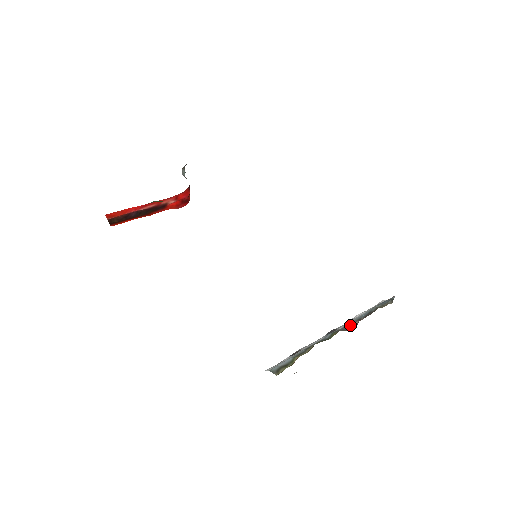
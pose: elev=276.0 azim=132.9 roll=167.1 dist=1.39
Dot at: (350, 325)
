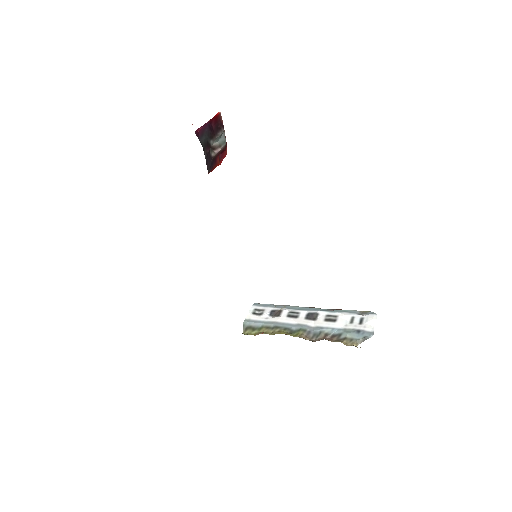
Dot at: (317, 333)
